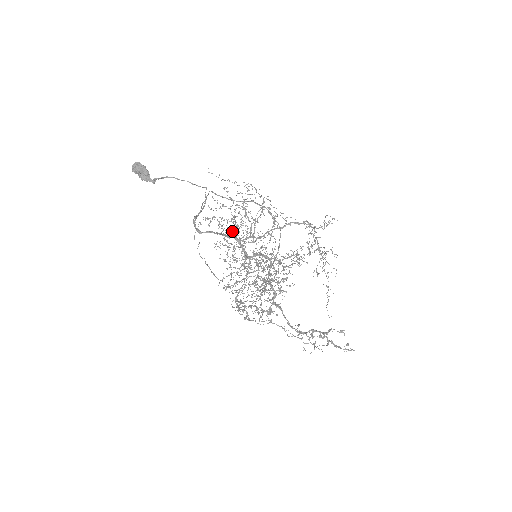
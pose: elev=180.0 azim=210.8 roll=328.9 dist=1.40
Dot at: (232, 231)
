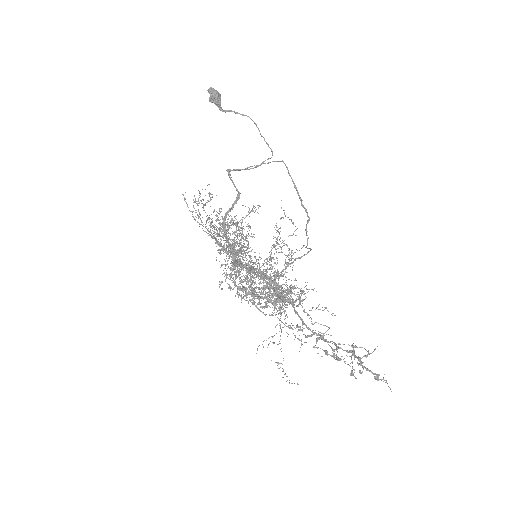
Dot at: occluded
